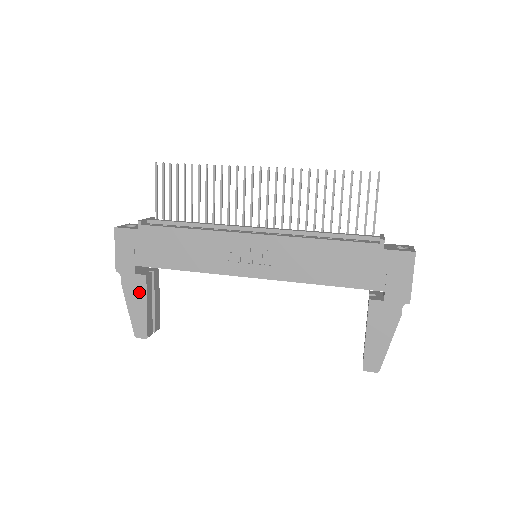
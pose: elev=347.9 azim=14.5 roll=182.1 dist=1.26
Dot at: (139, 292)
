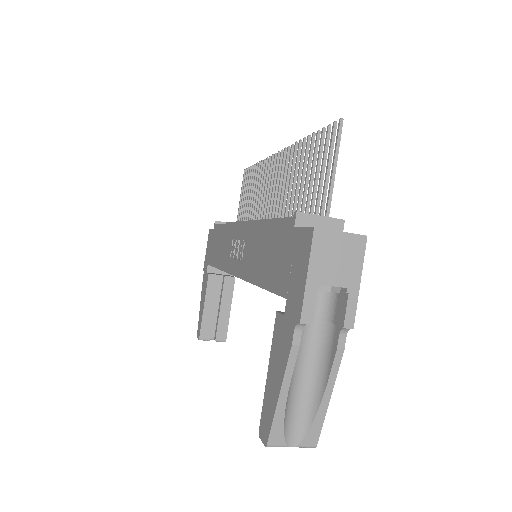
Dot at: (205, 291)
